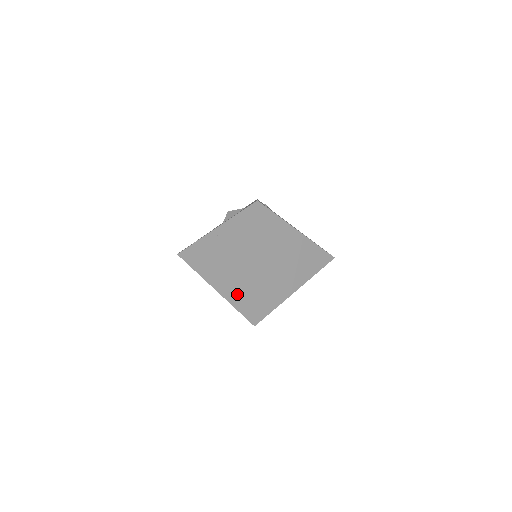
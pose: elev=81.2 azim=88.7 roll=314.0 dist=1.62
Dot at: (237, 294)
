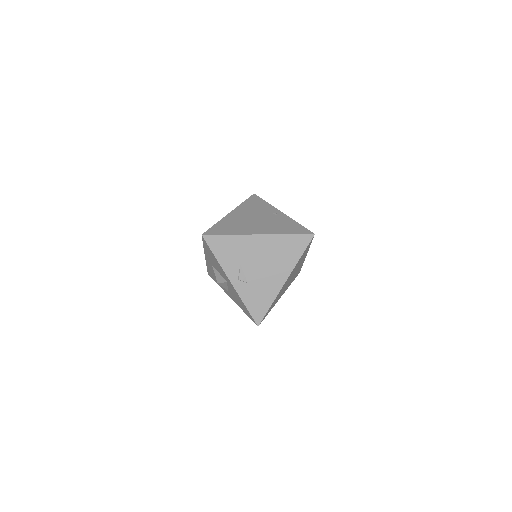
Dot at: occluded
